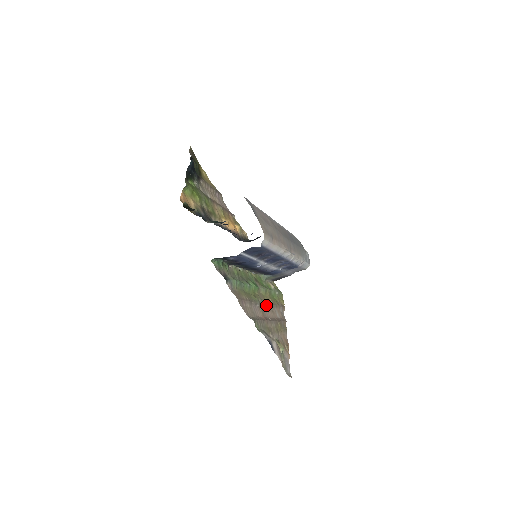
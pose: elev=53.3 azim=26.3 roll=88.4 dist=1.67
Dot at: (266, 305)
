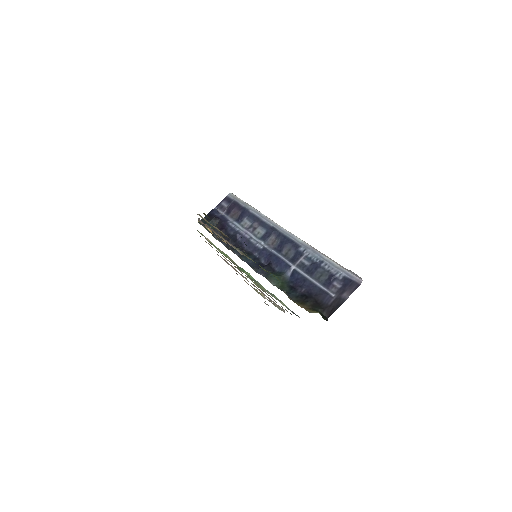
Dot at: occluded
